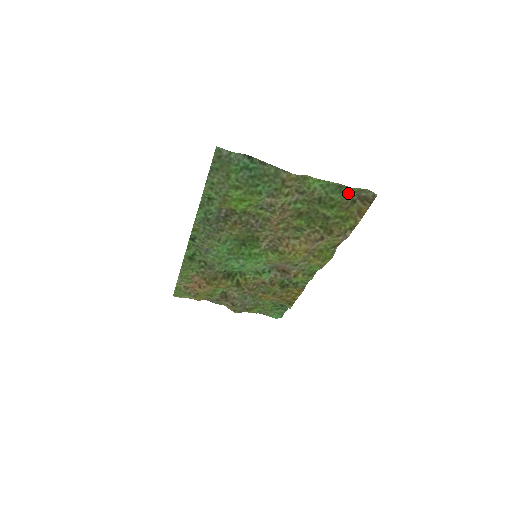
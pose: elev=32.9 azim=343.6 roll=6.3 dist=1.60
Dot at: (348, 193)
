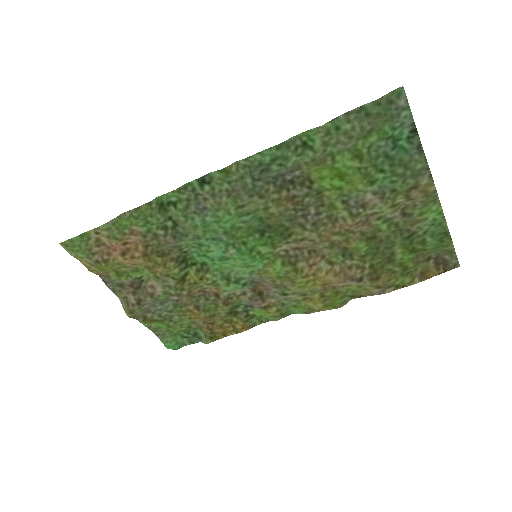
Dot at: (443, 246)
